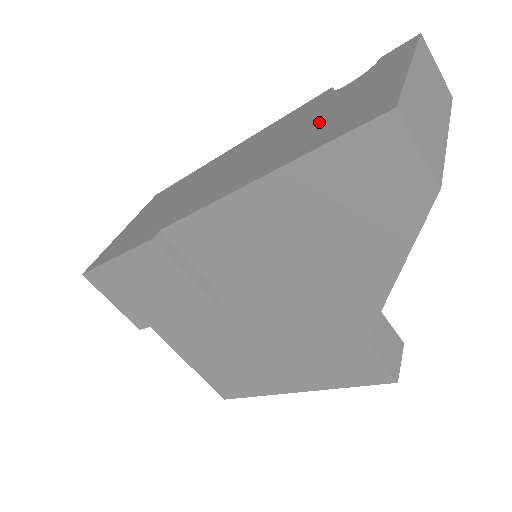
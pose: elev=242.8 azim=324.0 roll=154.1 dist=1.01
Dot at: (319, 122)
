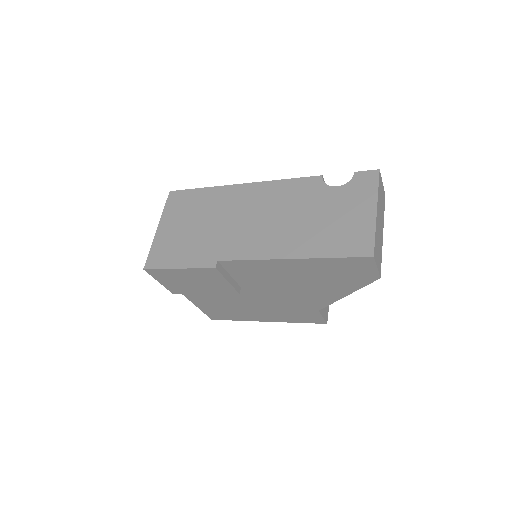
Dot at: (324, 224)
